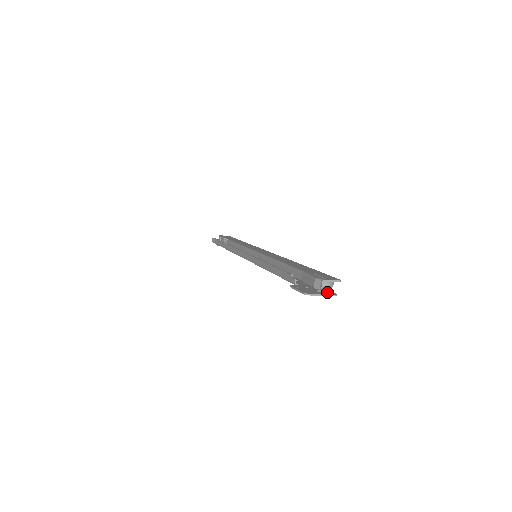
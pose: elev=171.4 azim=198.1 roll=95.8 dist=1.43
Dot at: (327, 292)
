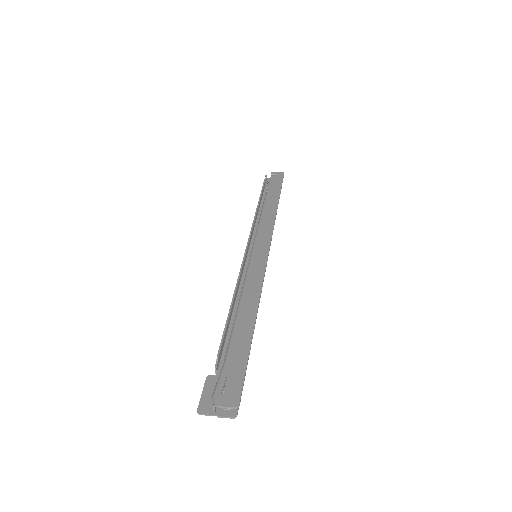
Dot at: (228, 409)
